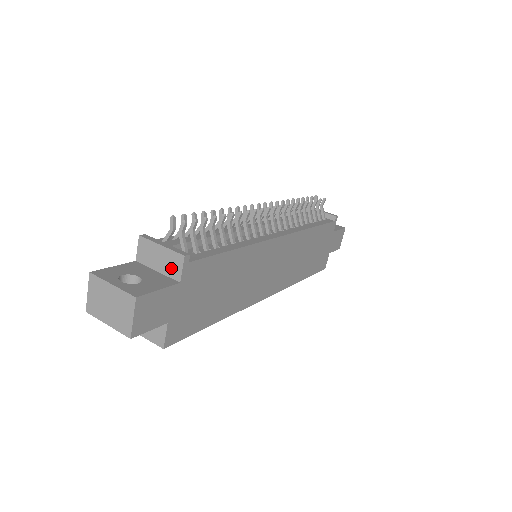
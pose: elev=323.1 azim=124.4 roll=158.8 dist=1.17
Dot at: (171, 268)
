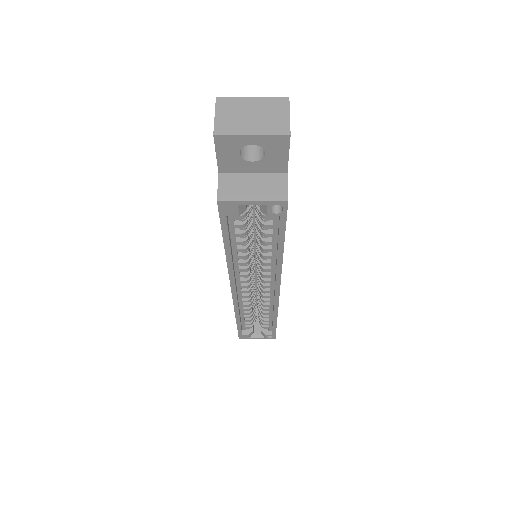
Dot at: occluded
